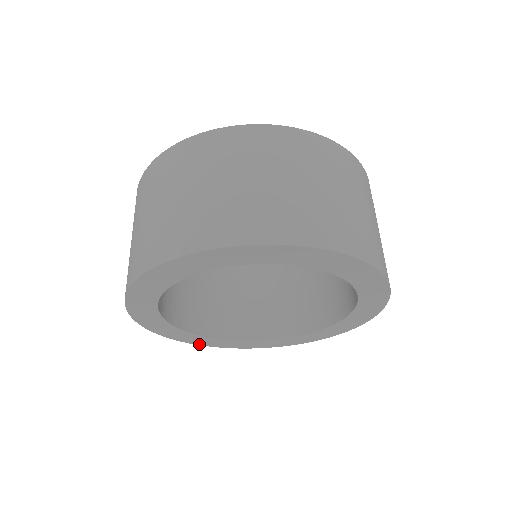
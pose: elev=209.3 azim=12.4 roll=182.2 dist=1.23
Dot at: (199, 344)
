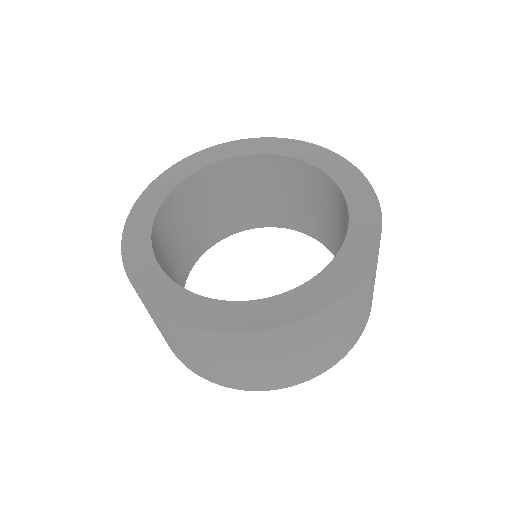
Dot at: occluded
